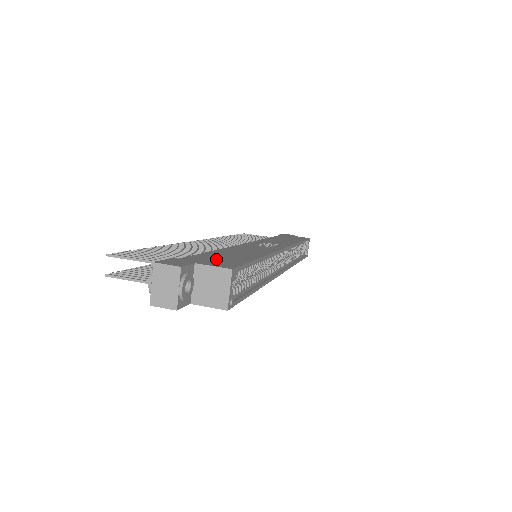
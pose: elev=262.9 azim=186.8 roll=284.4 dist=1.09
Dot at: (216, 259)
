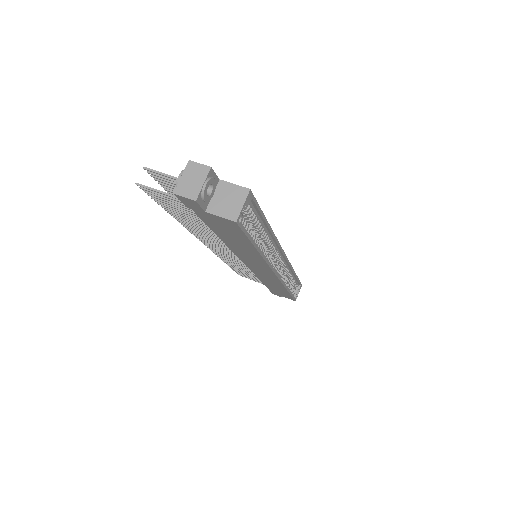
Dot at: occluded
